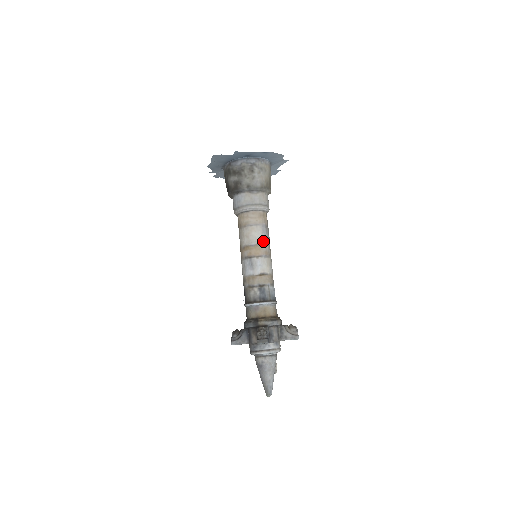
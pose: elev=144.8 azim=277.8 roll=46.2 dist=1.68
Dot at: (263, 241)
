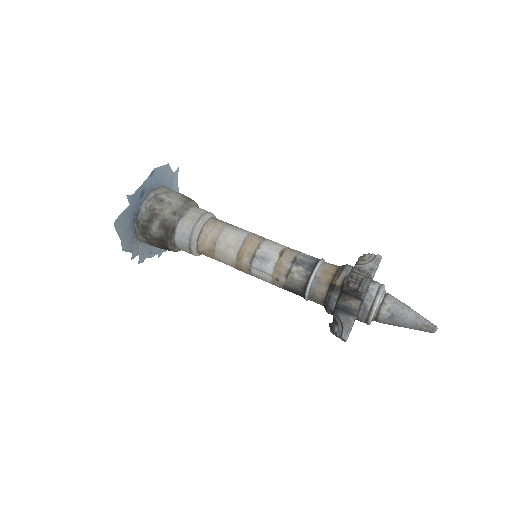
Dot at: (244, 234)
